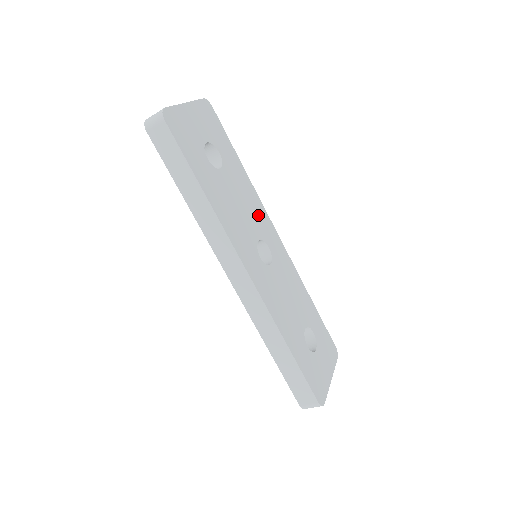
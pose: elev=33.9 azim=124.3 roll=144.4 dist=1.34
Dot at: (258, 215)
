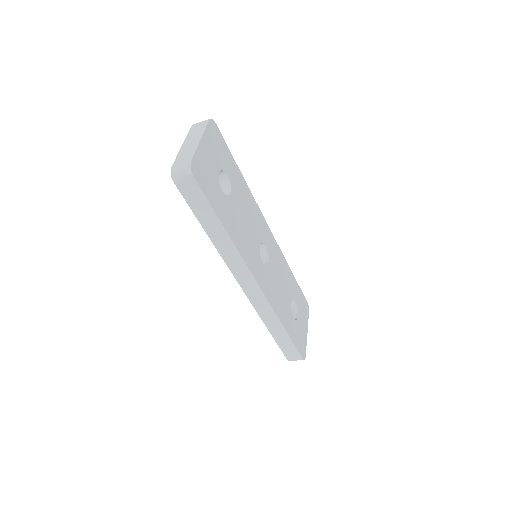
Dot at: (256, 219)
